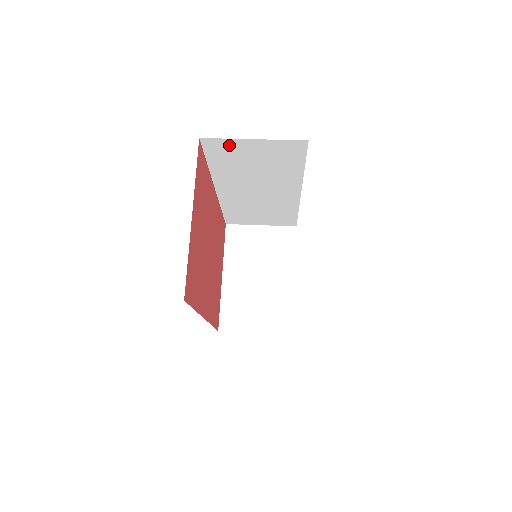
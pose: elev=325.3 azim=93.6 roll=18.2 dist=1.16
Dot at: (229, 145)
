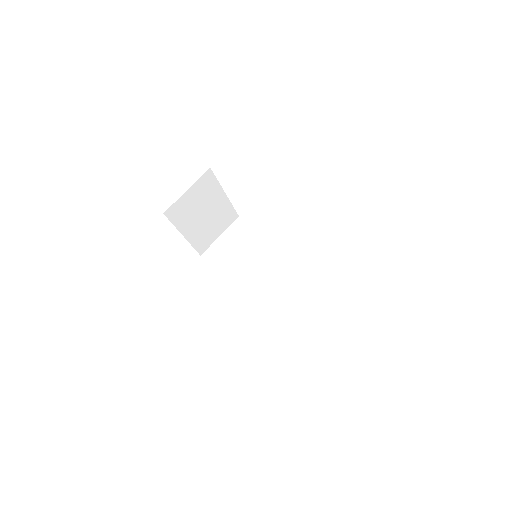
Dot at: occluded
